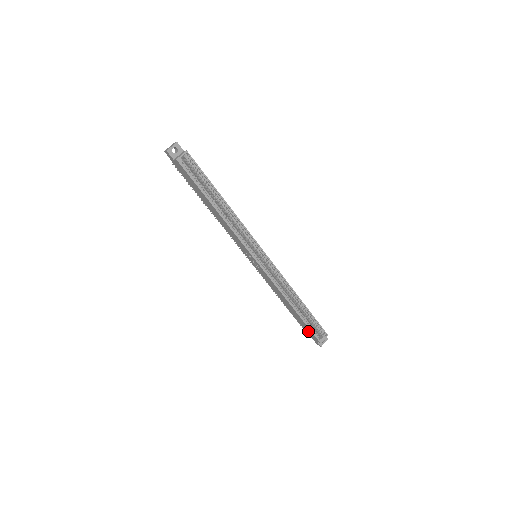
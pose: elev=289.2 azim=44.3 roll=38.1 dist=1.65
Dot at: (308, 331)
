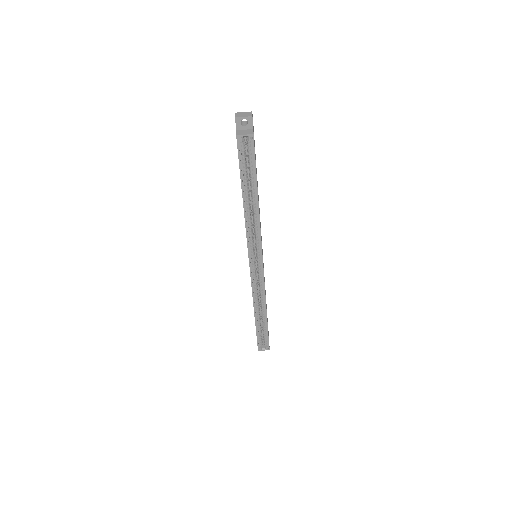
Dot at: occluded
